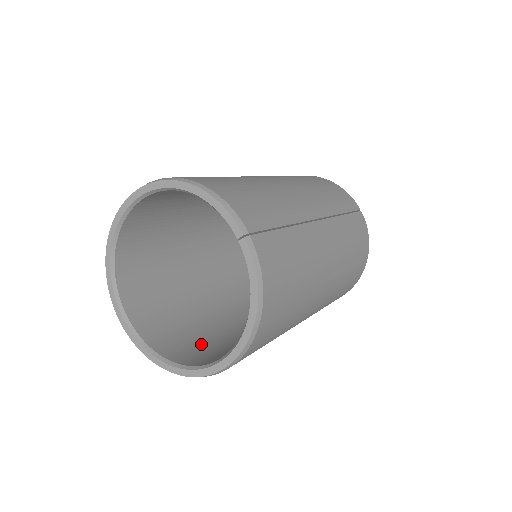
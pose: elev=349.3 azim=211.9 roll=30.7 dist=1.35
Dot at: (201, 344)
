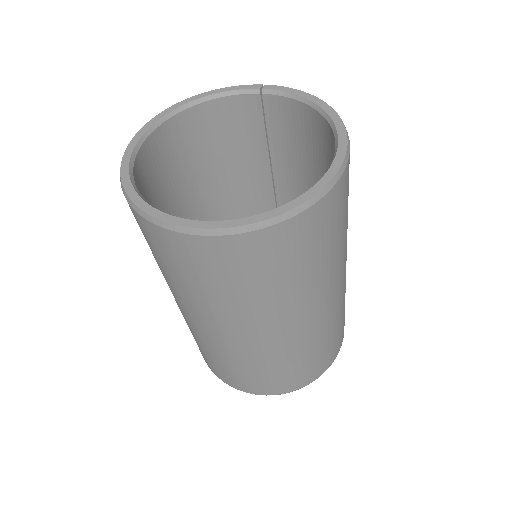
Dot at: occluded
